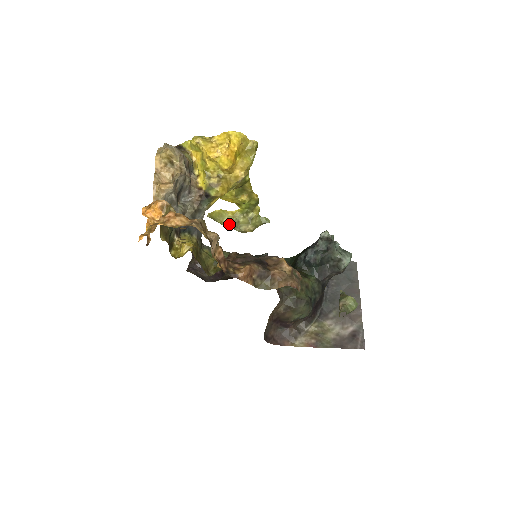
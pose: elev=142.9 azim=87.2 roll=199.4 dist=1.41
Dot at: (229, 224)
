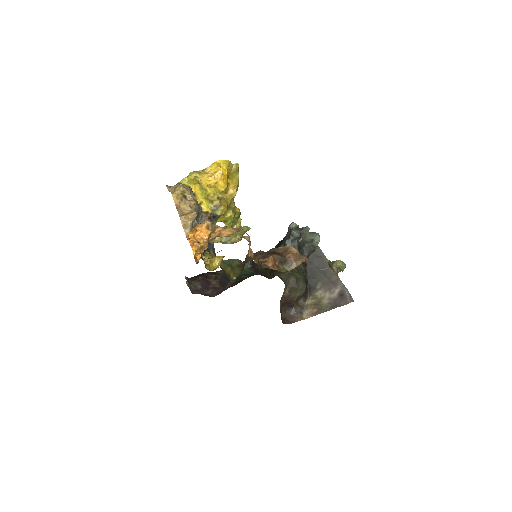
Dot at: (221, 240)
